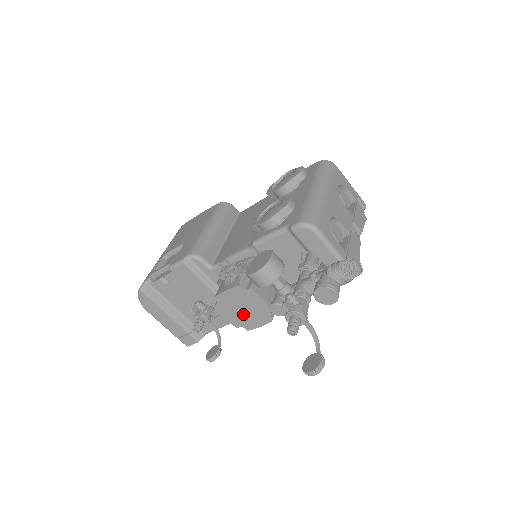
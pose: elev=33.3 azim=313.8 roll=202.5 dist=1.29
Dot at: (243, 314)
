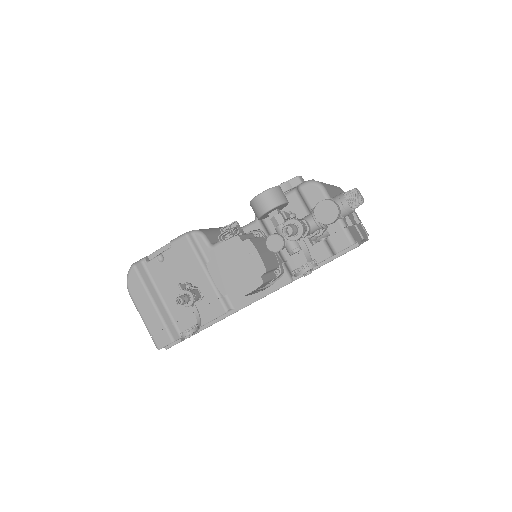
Dot at: (234, 275)
